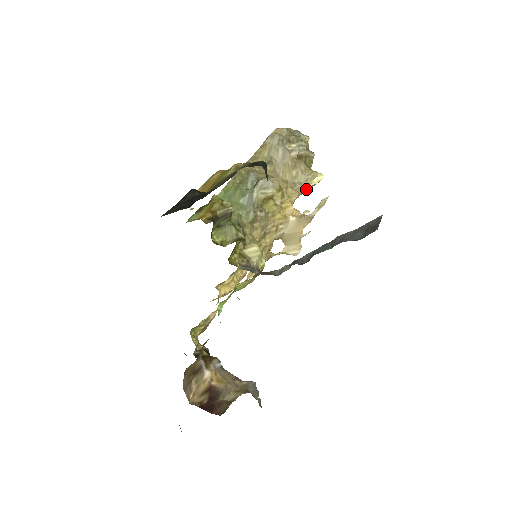
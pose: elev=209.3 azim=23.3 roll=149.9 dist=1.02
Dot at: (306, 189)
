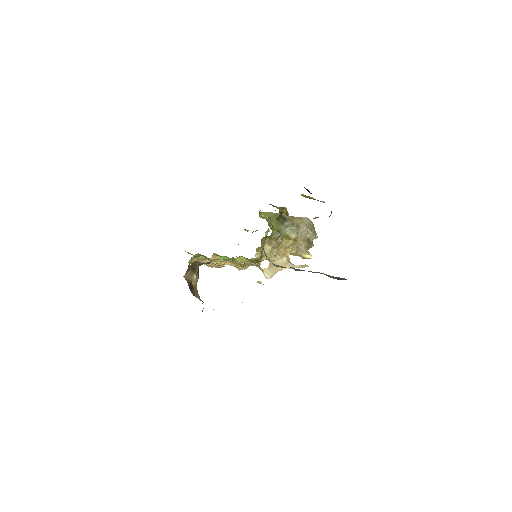
Dot at: (298, 255)
